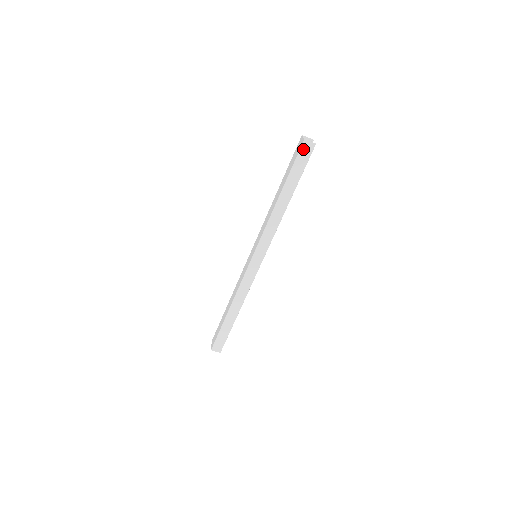
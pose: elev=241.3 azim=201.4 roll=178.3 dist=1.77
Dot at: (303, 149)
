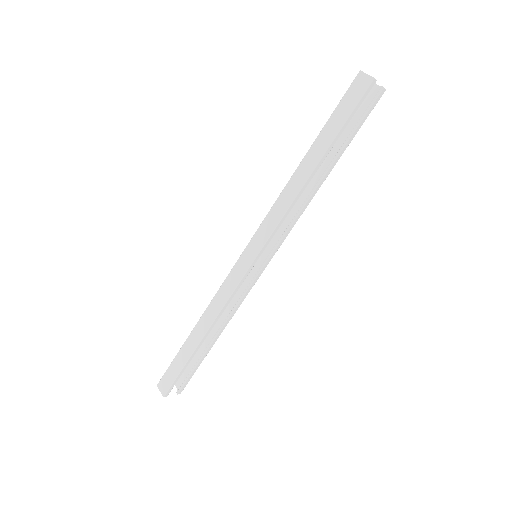
Dot at: (355, 85)
